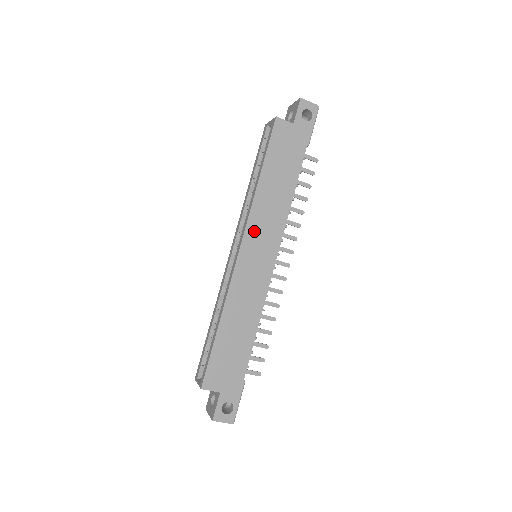
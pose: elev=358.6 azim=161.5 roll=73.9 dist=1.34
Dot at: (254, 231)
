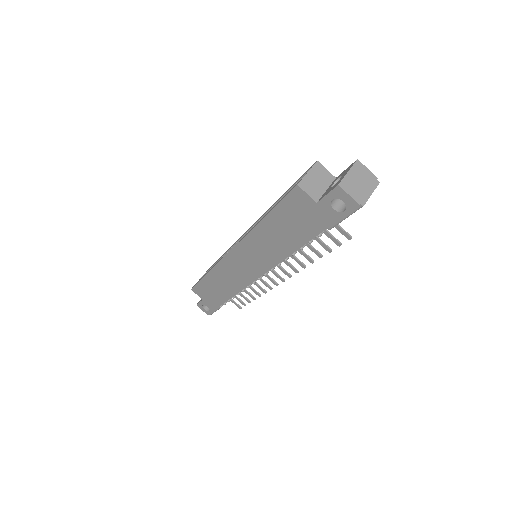
Dot at: (246, 249)
